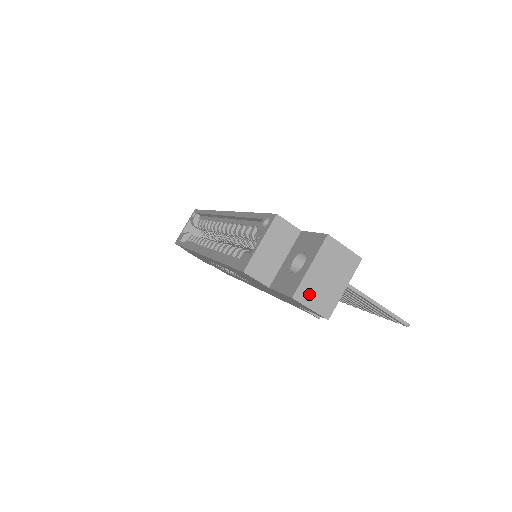
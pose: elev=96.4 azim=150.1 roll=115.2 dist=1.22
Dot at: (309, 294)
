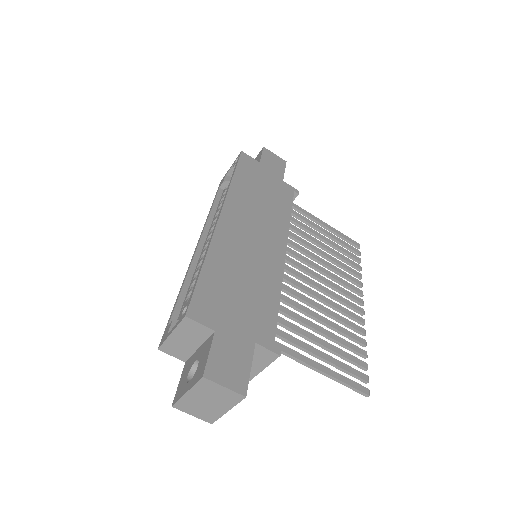
Dot at: (189, 407)
